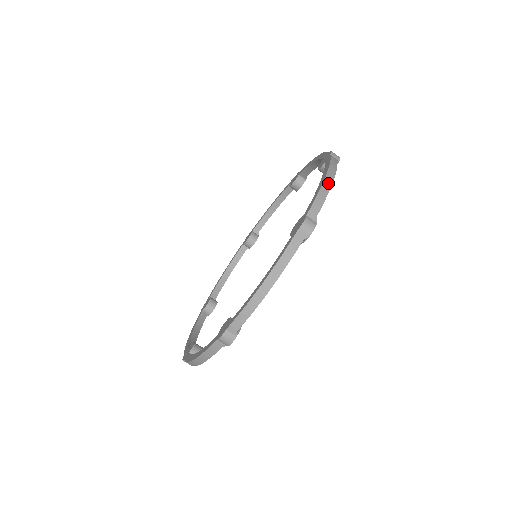
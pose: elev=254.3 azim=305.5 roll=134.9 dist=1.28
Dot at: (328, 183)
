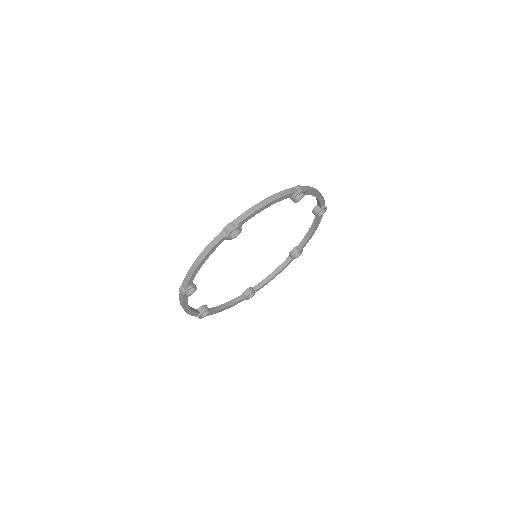
Dot at: (317, 190)
